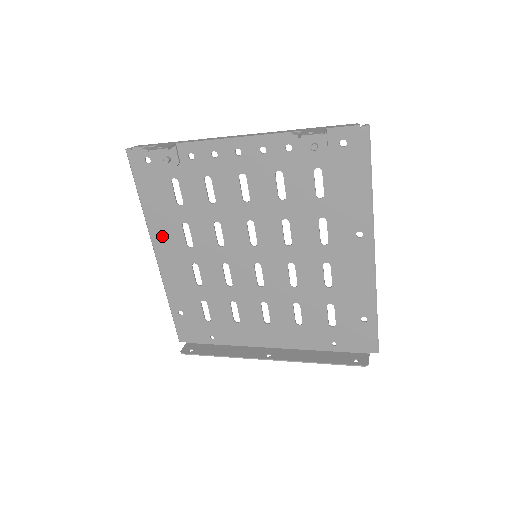
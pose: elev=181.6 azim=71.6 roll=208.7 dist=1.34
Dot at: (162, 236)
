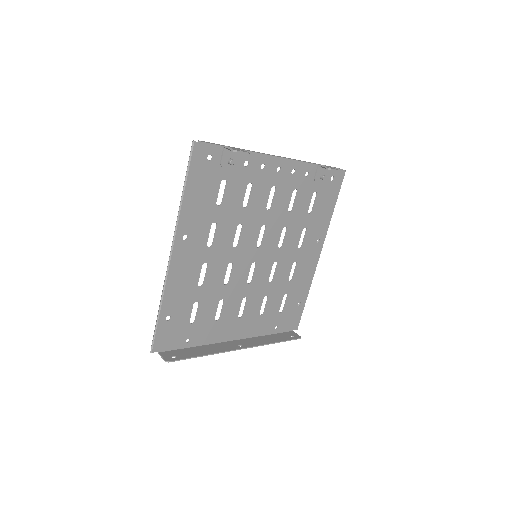
Dot at: (188, 234)
